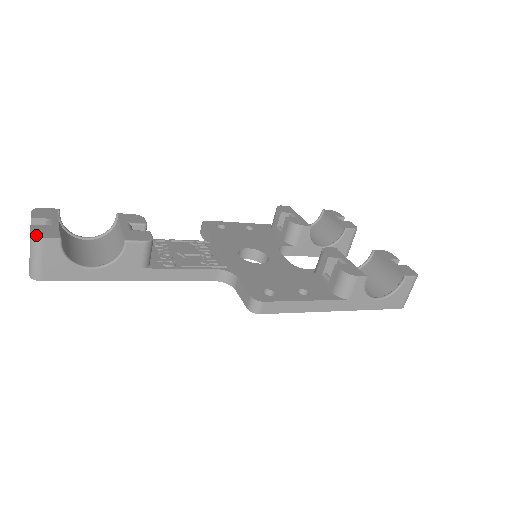
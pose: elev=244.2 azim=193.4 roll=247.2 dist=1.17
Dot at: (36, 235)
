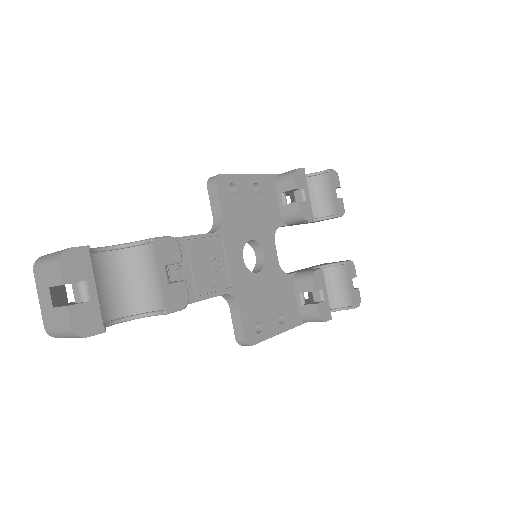
Dot at: (80, 334)
